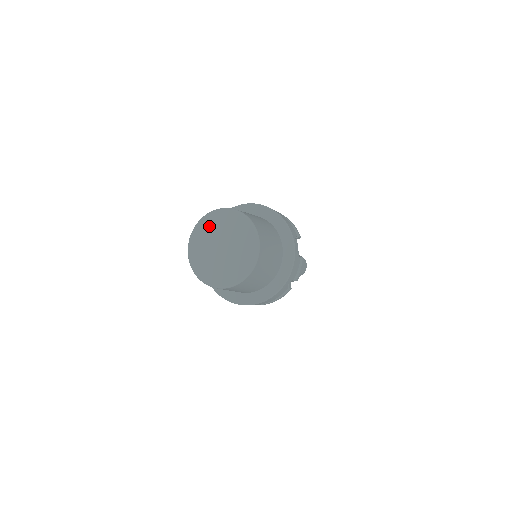
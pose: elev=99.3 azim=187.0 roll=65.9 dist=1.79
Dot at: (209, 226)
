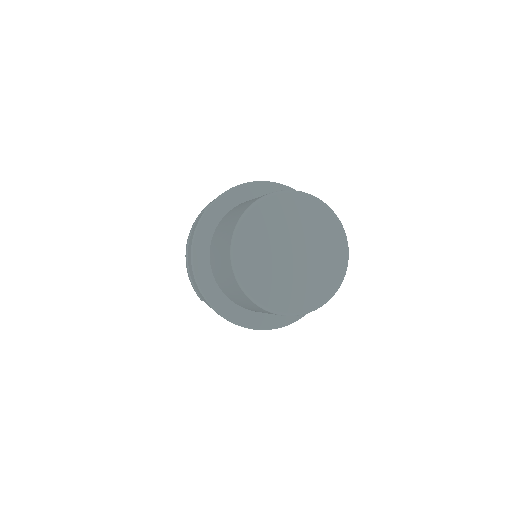
Dot at: (253, 242)
